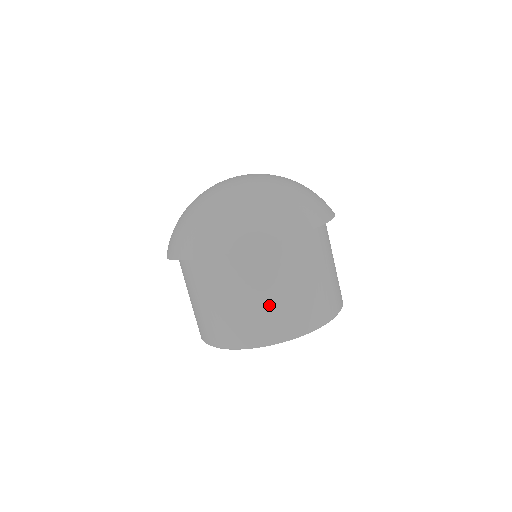
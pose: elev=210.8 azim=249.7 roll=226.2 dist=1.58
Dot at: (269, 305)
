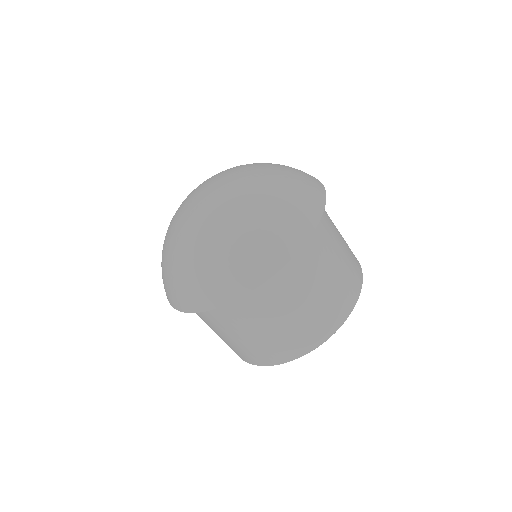
Dot at: (219, 336)
